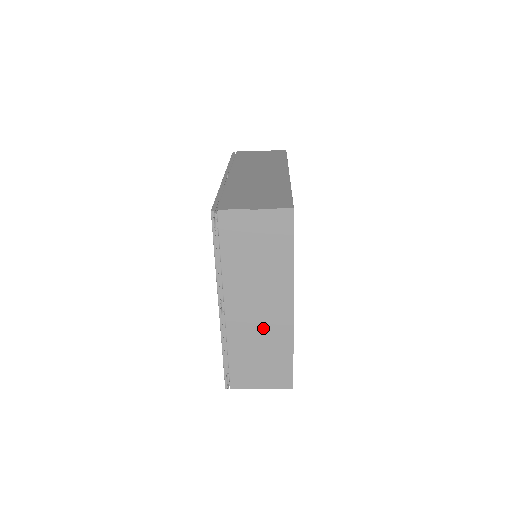
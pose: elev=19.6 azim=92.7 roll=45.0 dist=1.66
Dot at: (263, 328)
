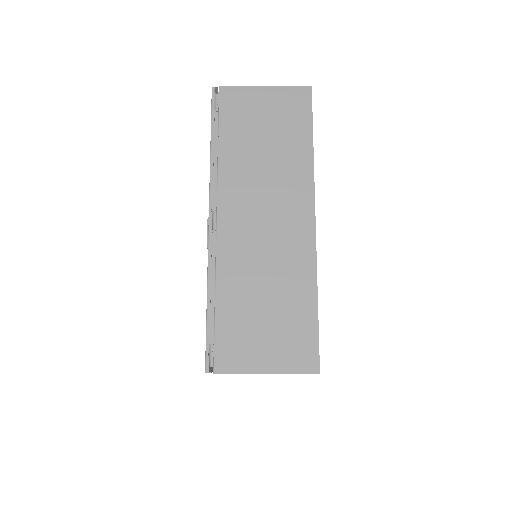
Dot at: (271, 253)
